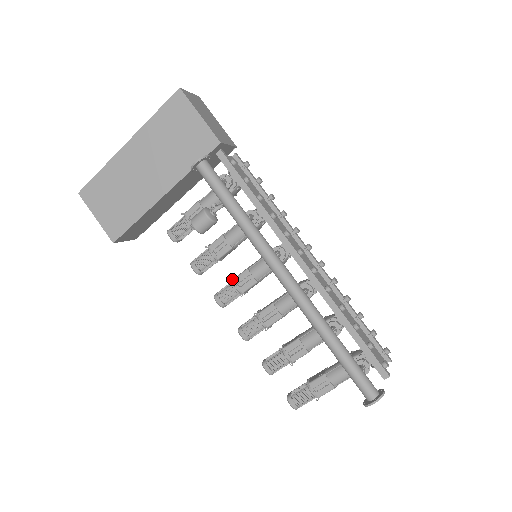
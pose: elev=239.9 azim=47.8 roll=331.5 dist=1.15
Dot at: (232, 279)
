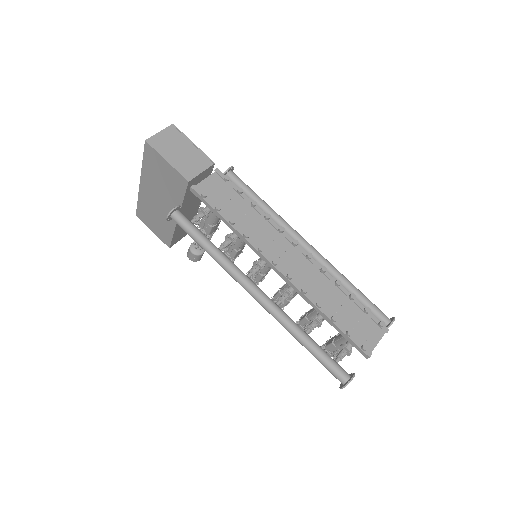
Dot at: (247, 272)
